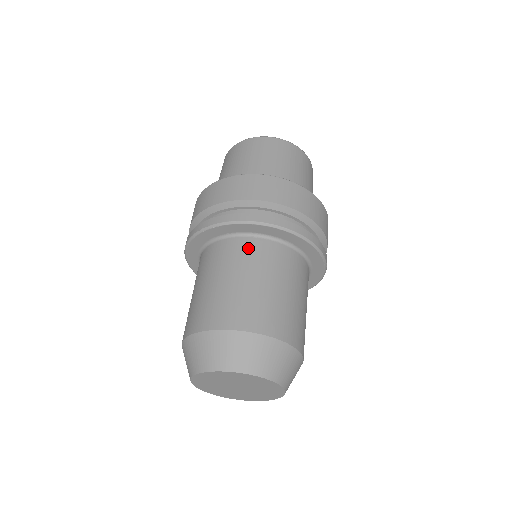
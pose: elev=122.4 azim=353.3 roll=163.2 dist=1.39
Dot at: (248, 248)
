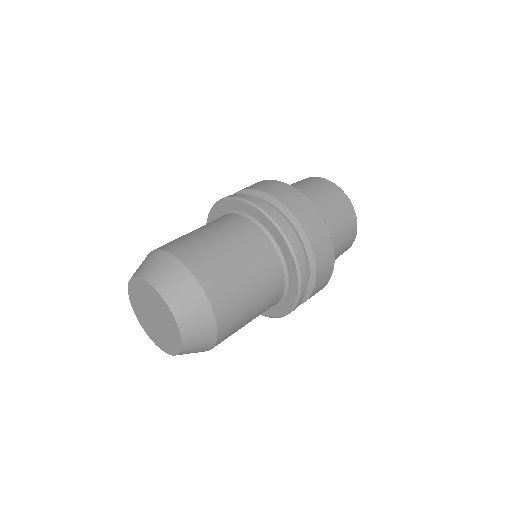
Dot at: (220, 218)
